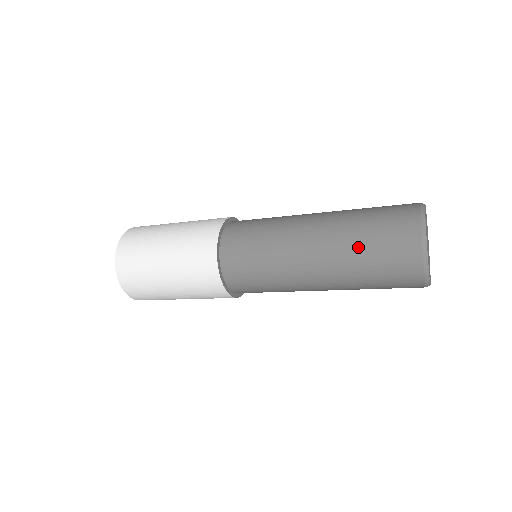
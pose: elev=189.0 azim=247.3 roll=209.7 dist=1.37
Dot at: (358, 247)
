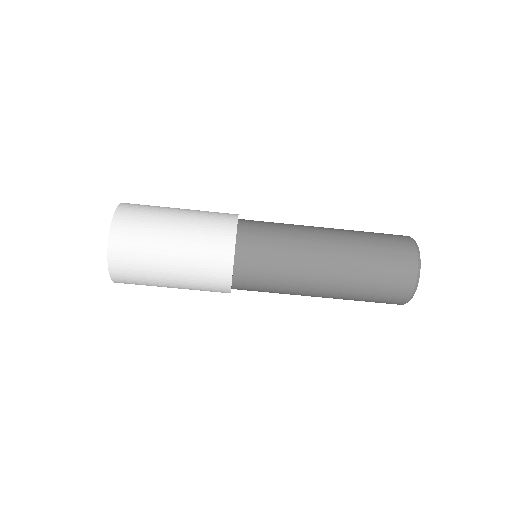
Dot at: occluded
